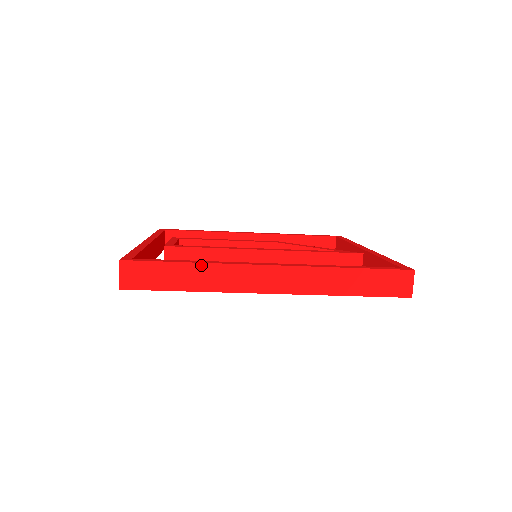
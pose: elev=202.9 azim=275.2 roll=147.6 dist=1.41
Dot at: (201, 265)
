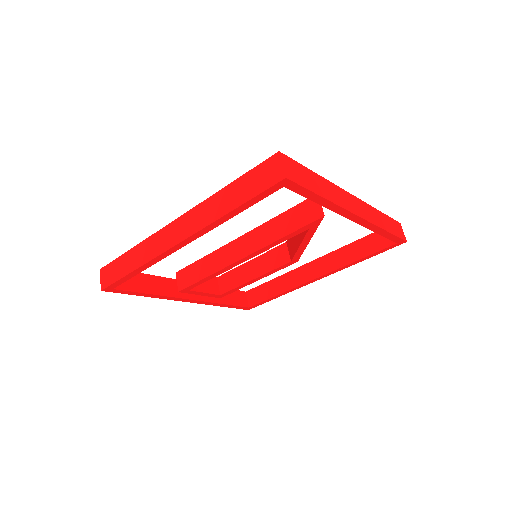
Dot at: (137, 247)
